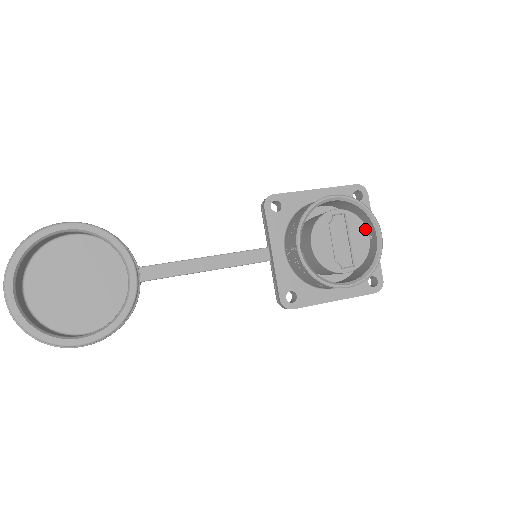
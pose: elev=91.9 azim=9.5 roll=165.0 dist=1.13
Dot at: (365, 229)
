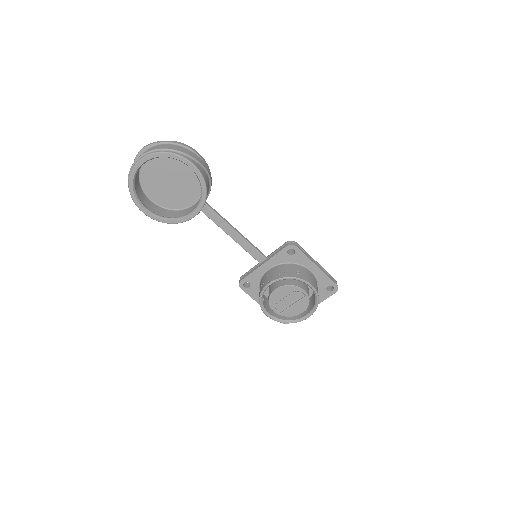
Dot at: (305, 309)
